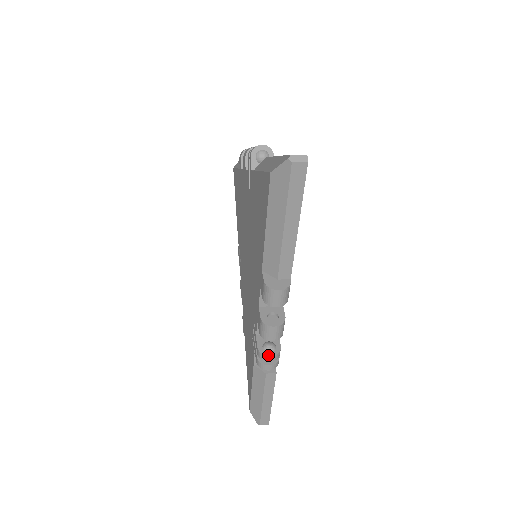
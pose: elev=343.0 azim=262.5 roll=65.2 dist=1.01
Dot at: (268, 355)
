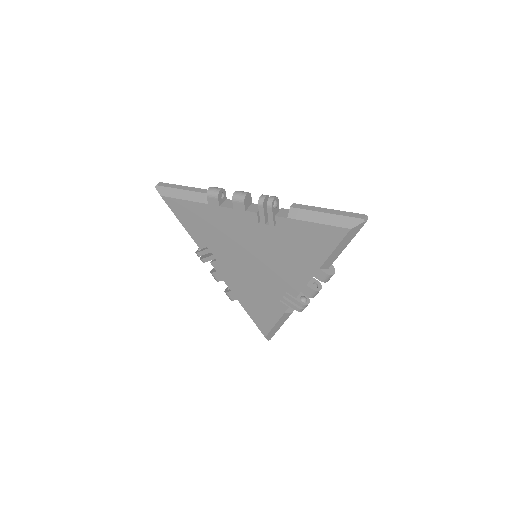
Dot at: (308, 303)
